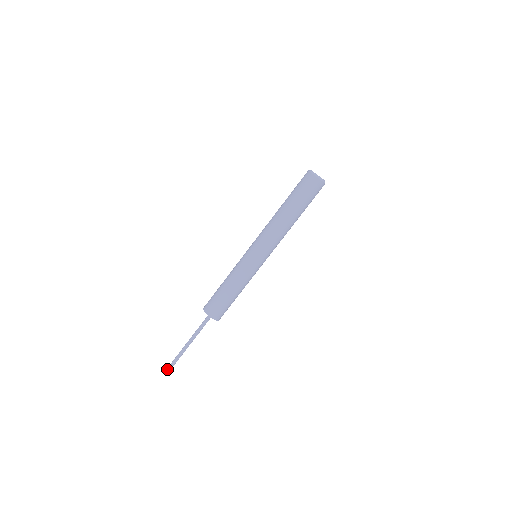
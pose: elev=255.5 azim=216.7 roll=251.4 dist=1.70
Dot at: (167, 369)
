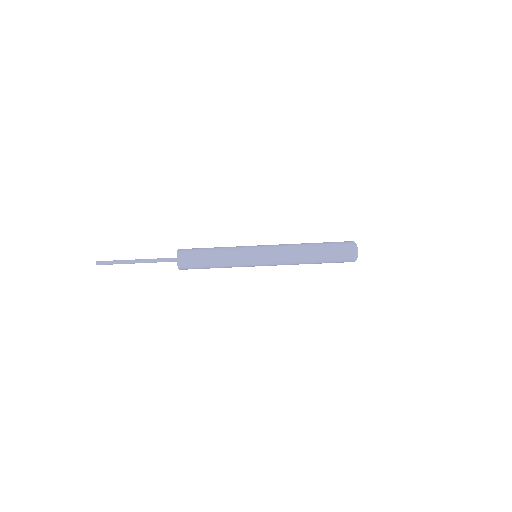
Dot at: (100, 263)
